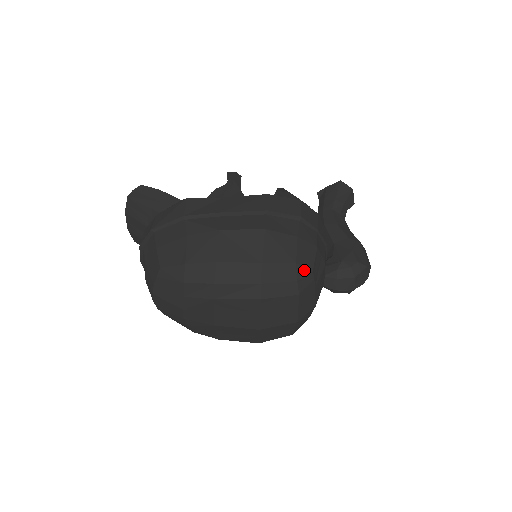
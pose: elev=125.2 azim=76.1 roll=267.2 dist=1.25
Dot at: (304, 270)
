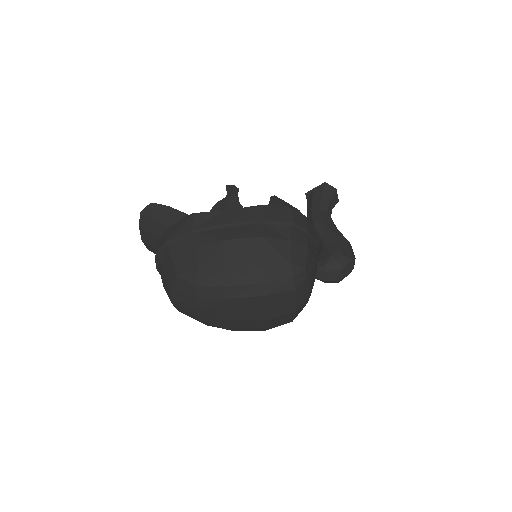
Dot at: (298, 269)
